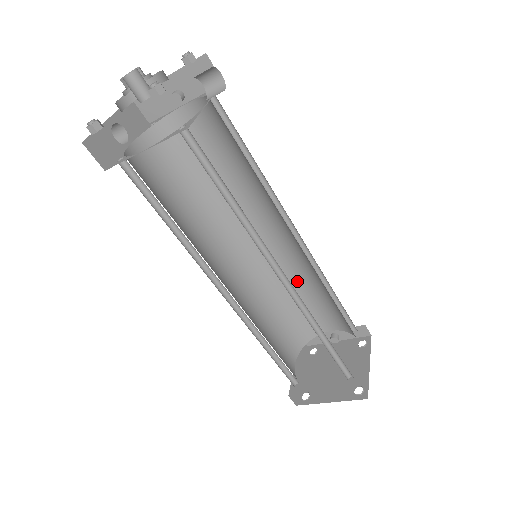
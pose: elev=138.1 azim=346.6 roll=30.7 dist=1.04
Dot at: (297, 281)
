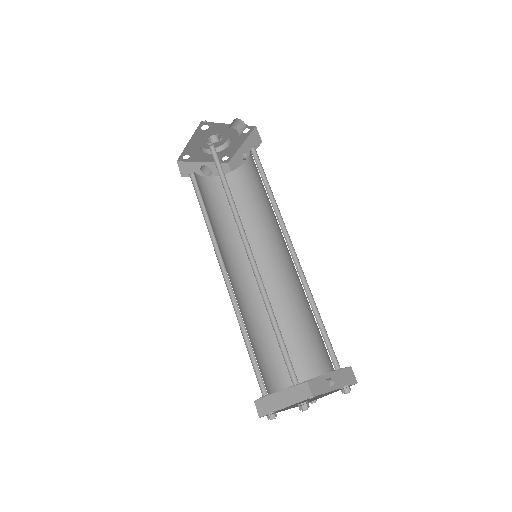
Dot at: (300, 307)
